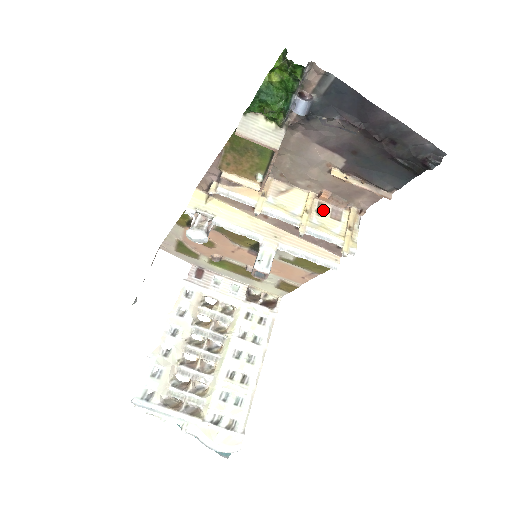
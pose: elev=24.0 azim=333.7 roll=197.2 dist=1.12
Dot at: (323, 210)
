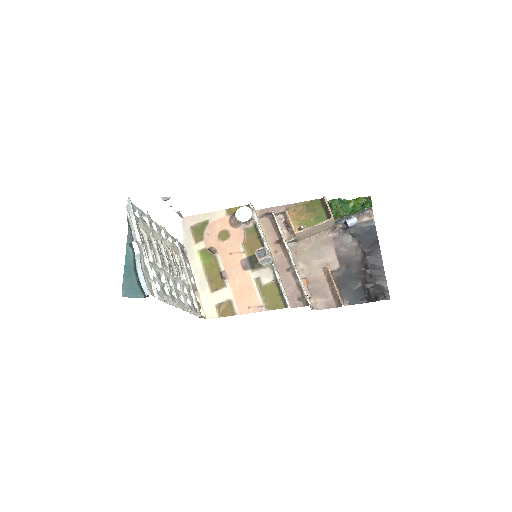
Dot at: occluded
